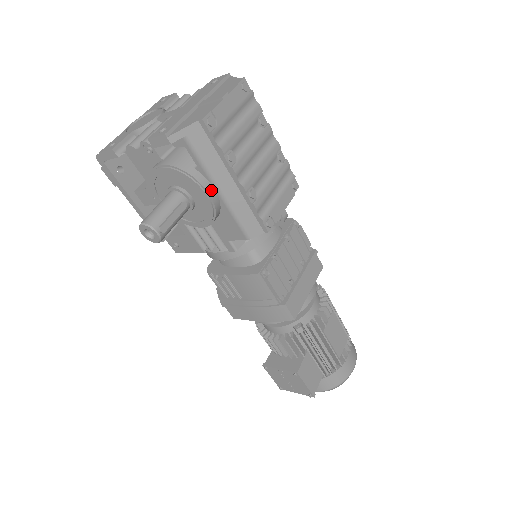
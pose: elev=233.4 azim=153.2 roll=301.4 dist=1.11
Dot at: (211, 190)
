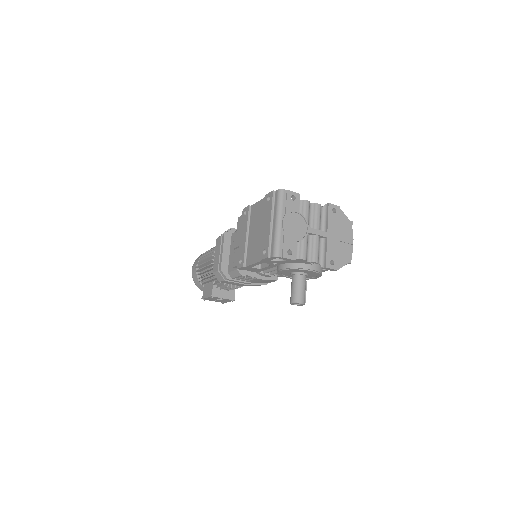
Dot at: occluded
